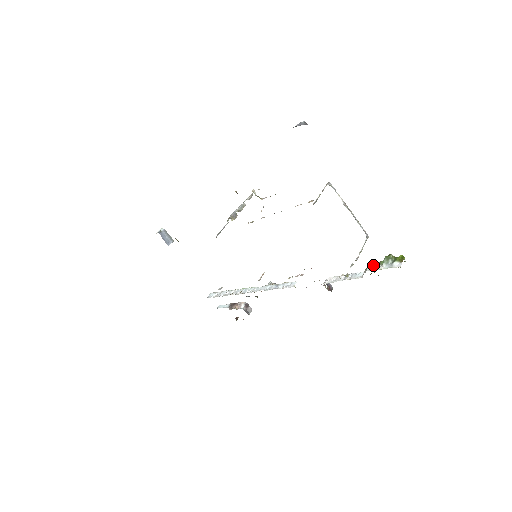
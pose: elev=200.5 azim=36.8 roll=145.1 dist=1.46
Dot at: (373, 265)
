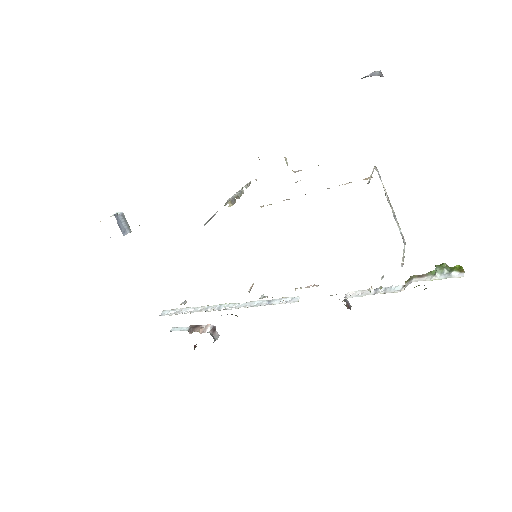
Dot at: (420, 275)
